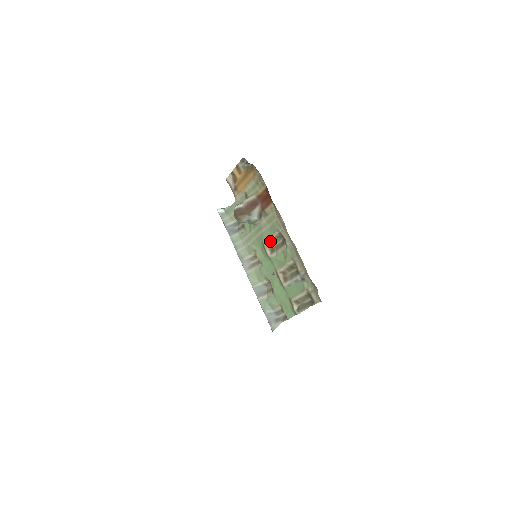
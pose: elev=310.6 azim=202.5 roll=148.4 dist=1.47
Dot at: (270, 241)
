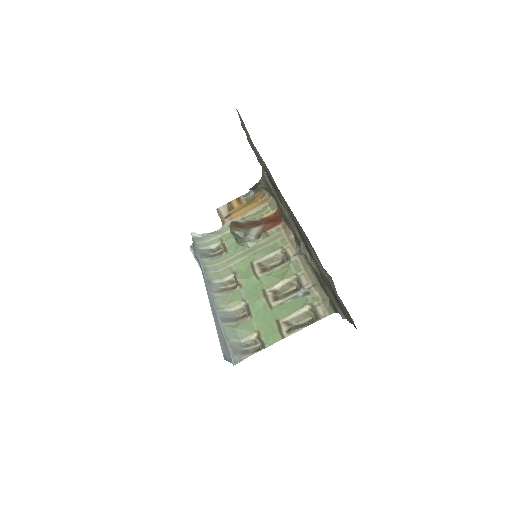
Dot at: (264, 260)
